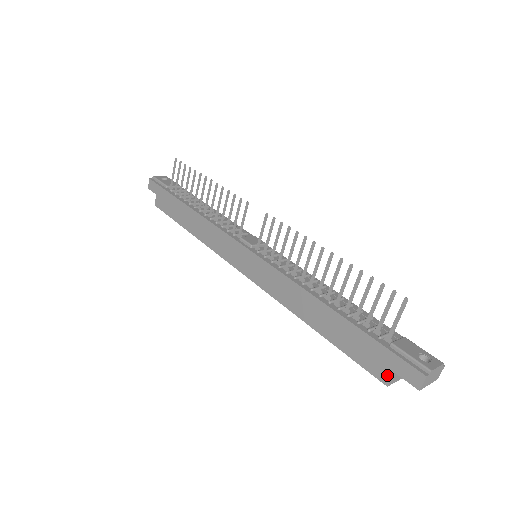
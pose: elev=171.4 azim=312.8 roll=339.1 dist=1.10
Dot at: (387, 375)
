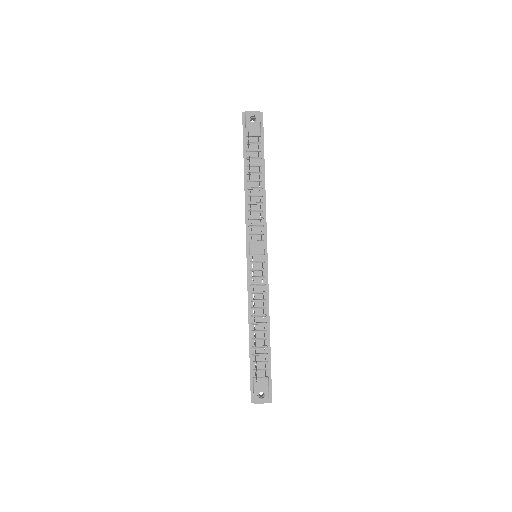
Dot at: occluded
